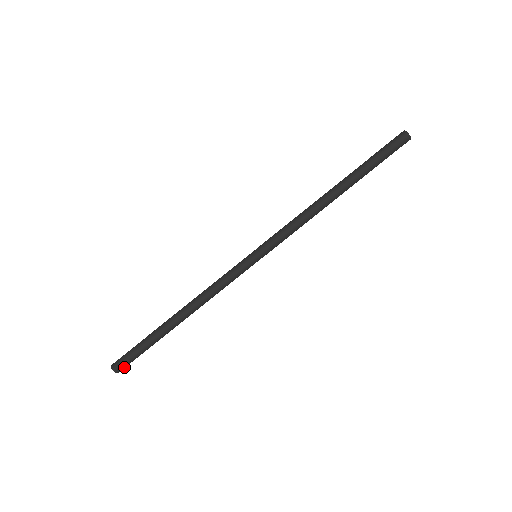
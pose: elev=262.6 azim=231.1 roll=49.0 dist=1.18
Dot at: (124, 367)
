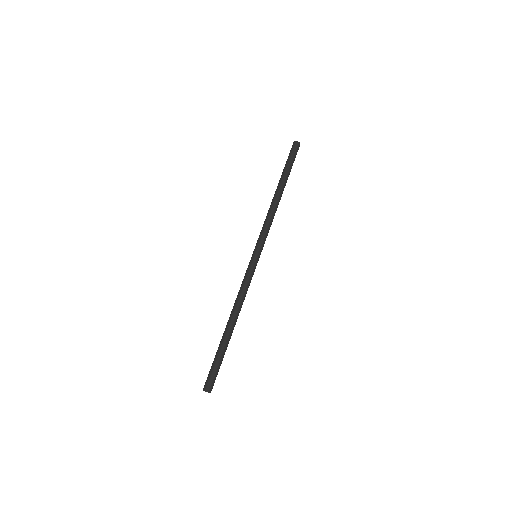
Dot at: (213, 385)
